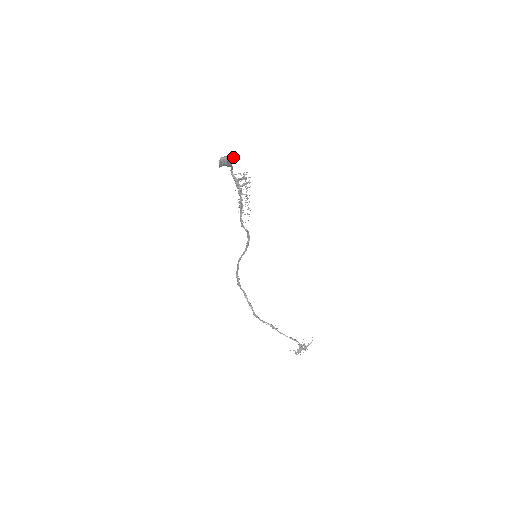
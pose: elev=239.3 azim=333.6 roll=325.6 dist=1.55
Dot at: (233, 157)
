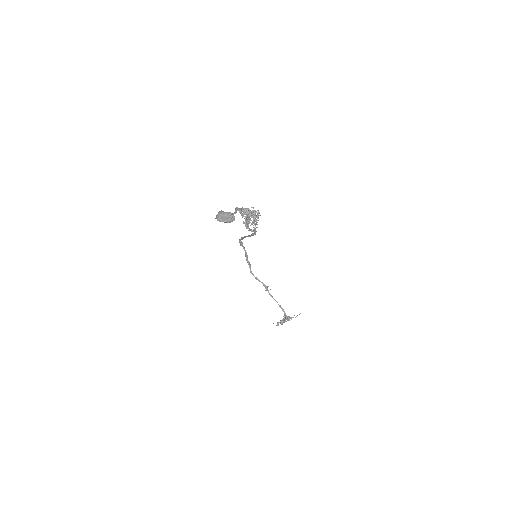
Dot at: (233, 219)
